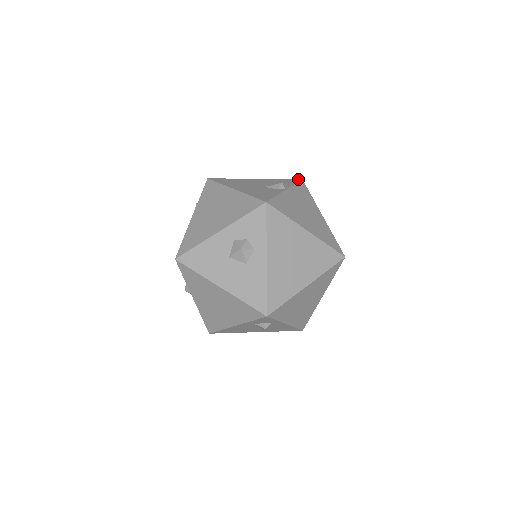
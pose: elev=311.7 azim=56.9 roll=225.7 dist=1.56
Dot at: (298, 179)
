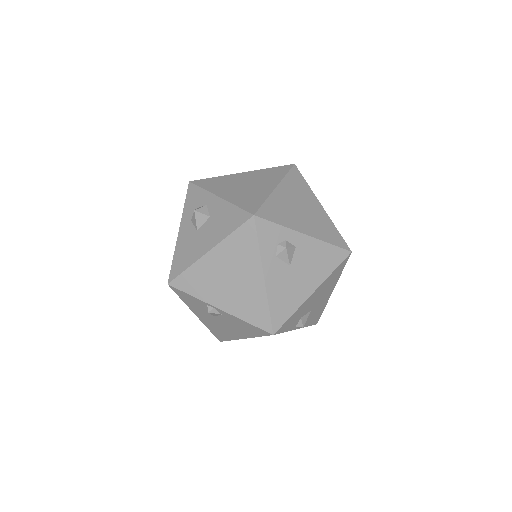
Dot at: occluded
